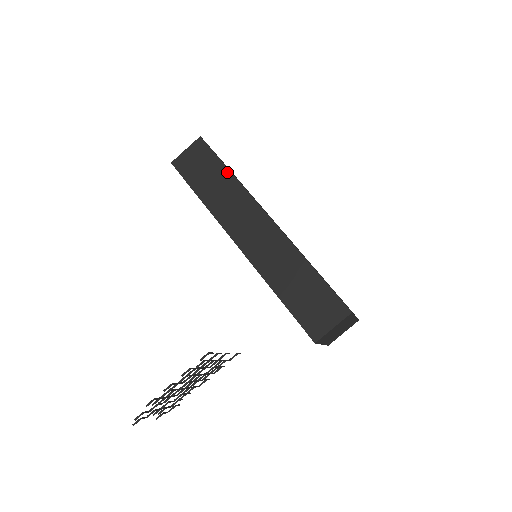
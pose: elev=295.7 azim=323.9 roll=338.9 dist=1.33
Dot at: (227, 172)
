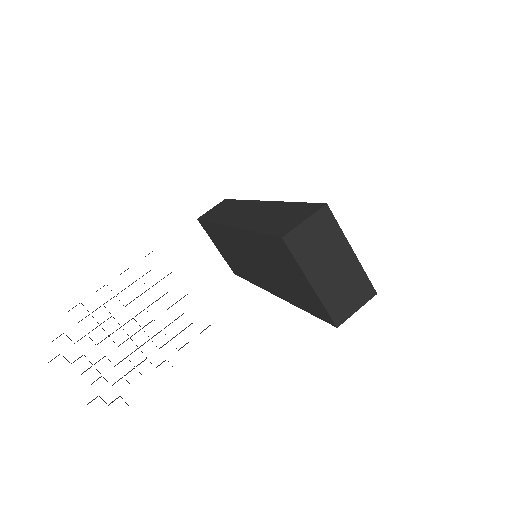
Dot at: (237, 201)
